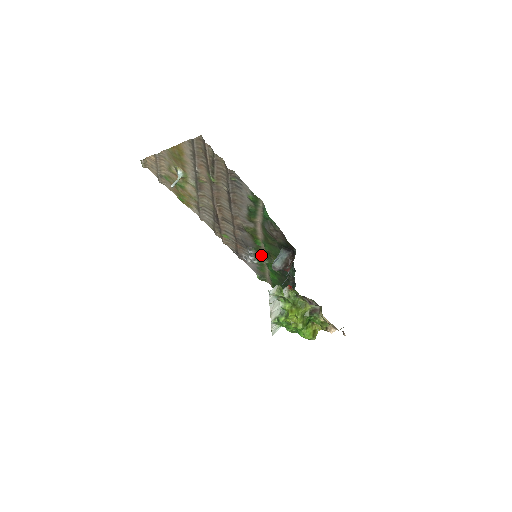
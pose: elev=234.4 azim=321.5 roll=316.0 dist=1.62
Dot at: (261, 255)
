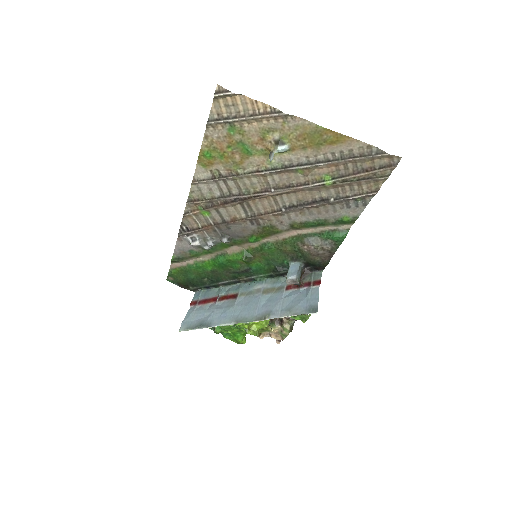
Dot at: (229, 246)
